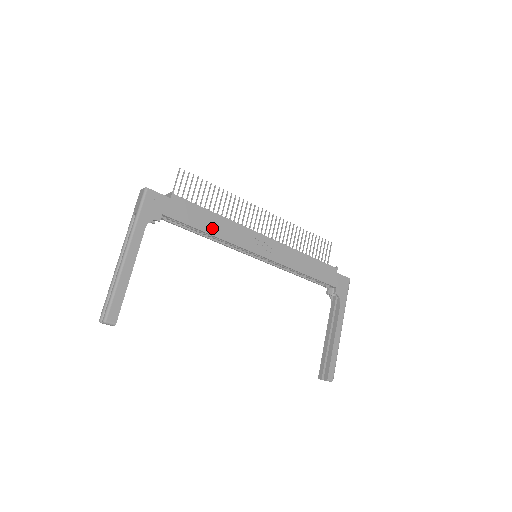
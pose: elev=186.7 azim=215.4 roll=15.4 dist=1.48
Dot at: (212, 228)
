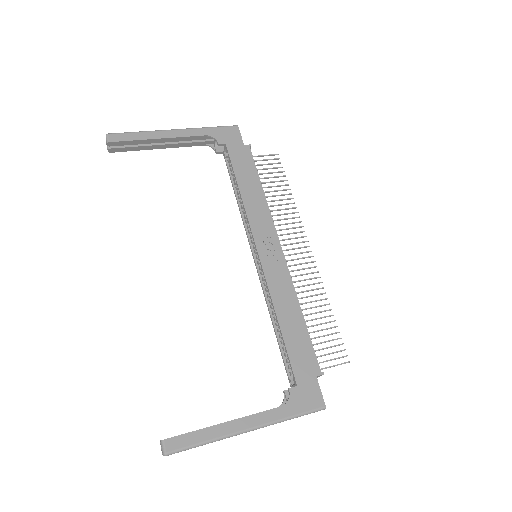
Dot at: (247, 190)
